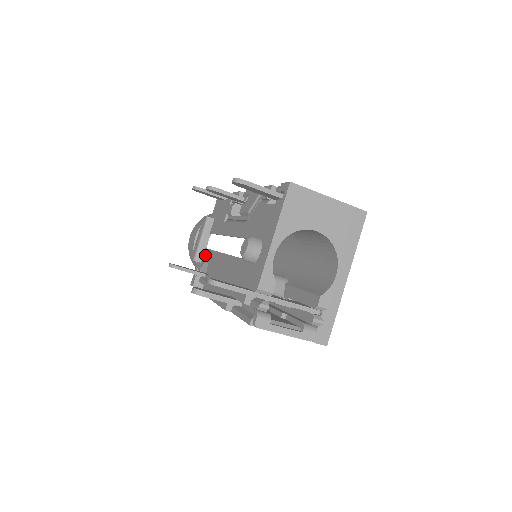
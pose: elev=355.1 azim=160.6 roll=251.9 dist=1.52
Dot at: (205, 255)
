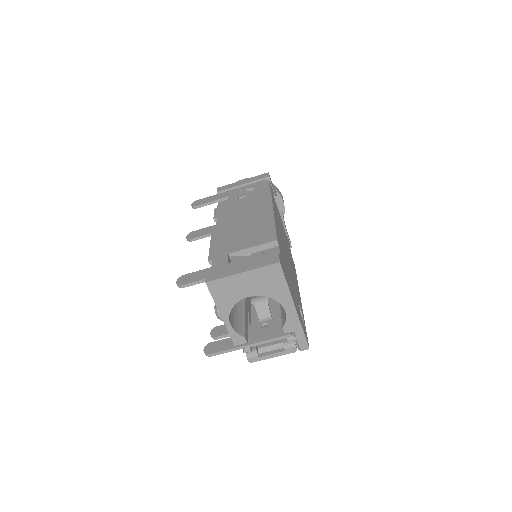
Dot at: occluded
